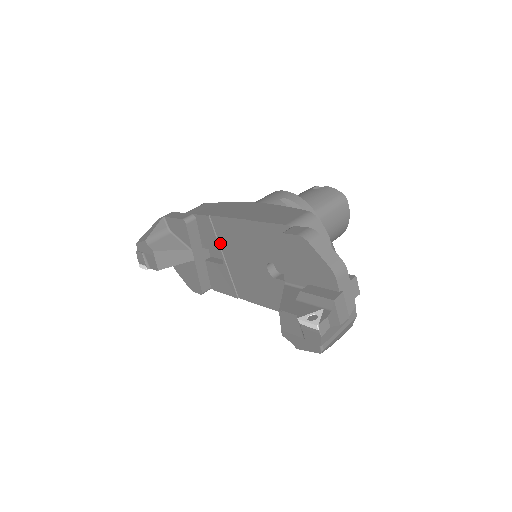
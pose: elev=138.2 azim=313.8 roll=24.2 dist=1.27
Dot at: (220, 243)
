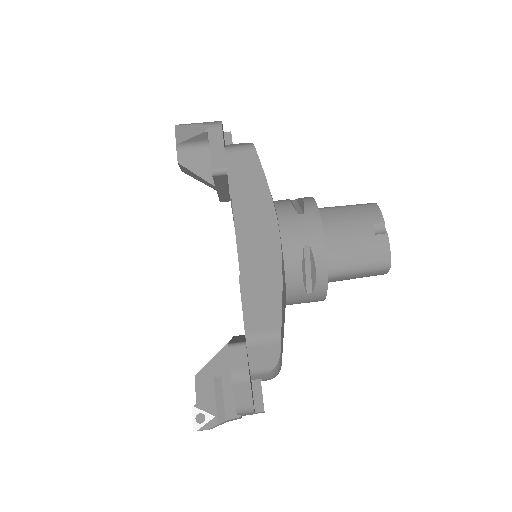
Dot at: occluded
